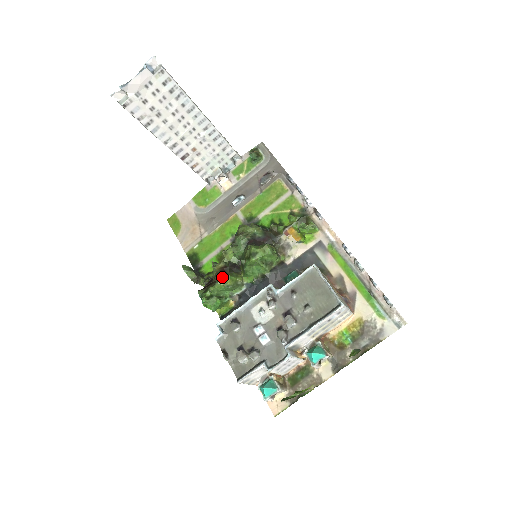
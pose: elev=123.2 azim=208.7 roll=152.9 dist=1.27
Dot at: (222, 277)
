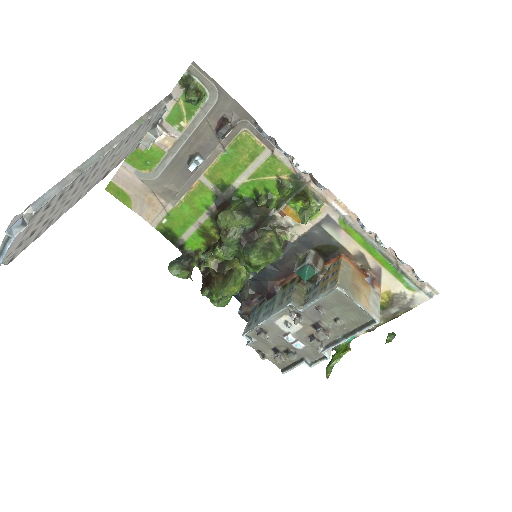
Dot at: (226, 288)
